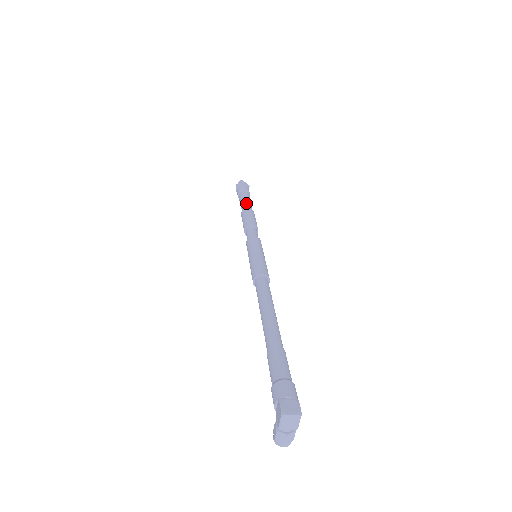
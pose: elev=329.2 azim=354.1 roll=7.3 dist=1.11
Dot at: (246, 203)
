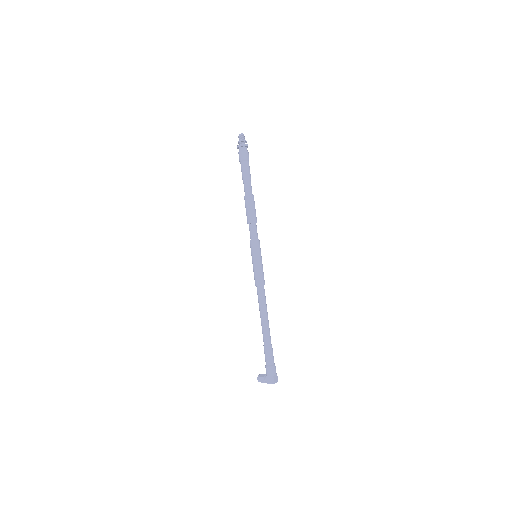
Dot at: (250, 184)
